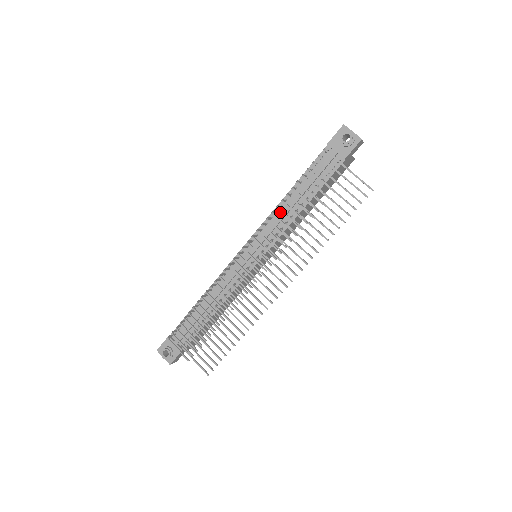
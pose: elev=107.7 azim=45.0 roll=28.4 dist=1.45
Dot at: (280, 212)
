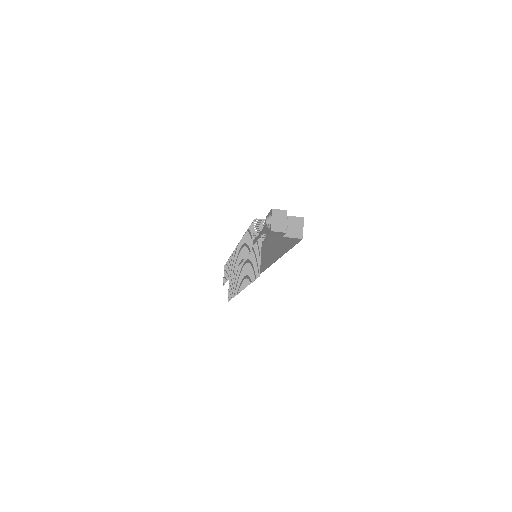
Dot at: occluded
